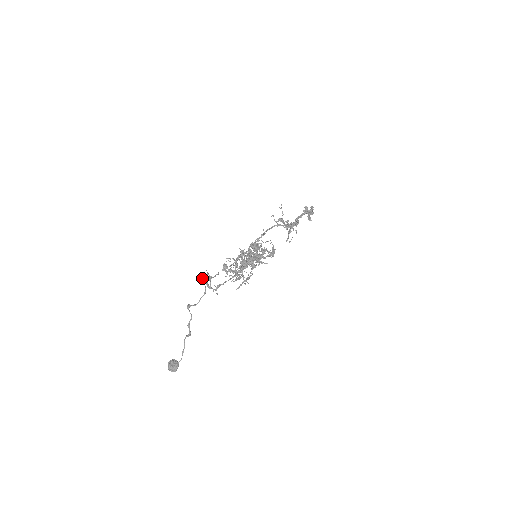
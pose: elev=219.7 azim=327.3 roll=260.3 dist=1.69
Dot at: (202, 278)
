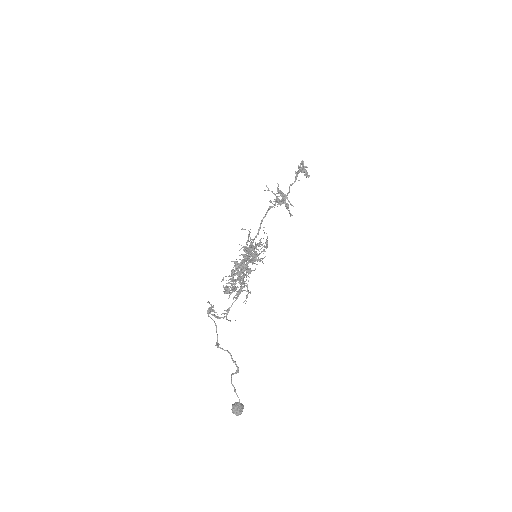
Dot at: occluded
